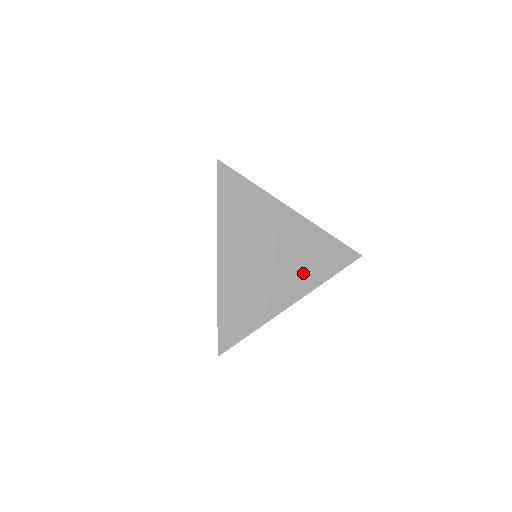
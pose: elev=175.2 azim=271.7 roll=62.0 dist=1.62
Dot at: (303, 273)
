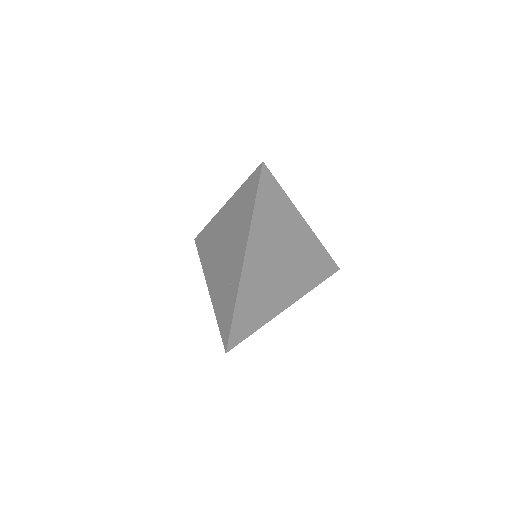
Dot at: (300, 280)
